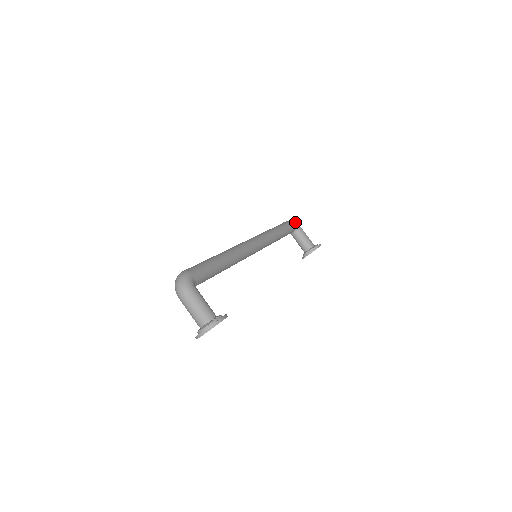
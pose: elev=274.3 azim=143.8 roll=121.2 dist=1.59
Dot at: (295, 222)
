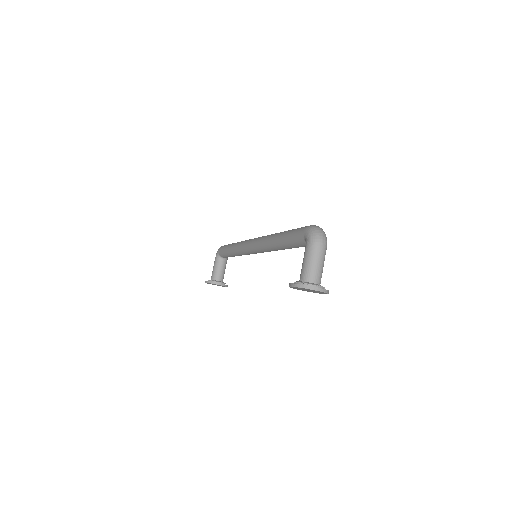
Dot at: occluded
